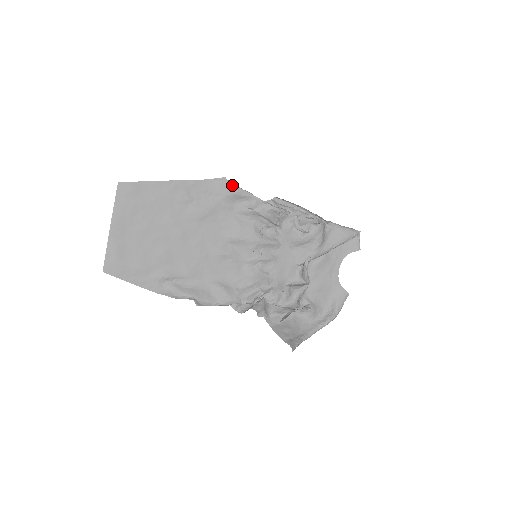
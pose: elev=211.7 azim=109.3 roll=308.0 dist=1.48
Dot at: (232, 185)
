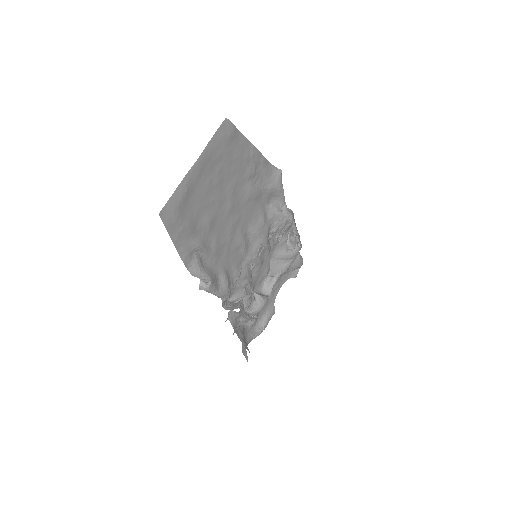
Dot at: (281, 181)
